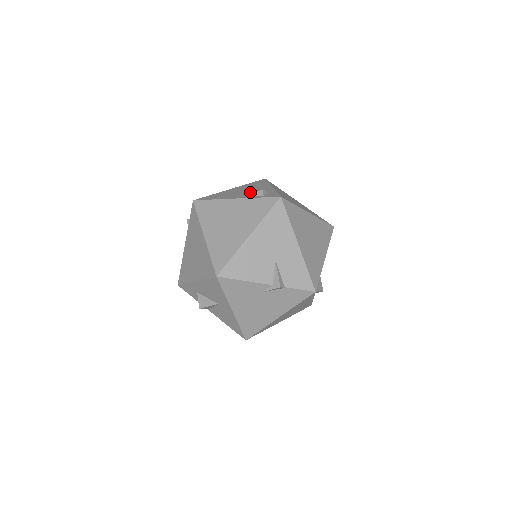
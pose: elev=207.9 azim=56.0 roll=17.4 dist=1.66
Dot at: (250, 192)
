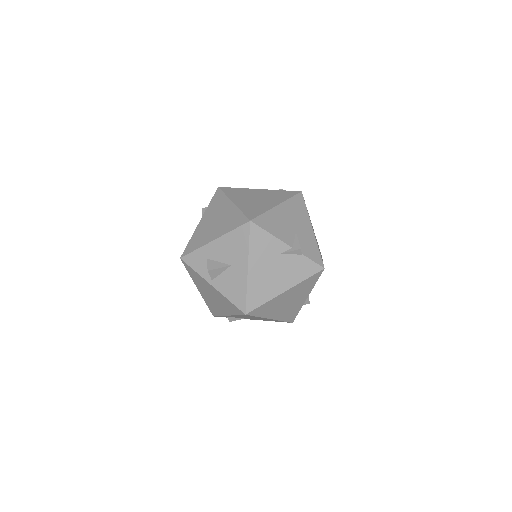
Dot at: occluded
